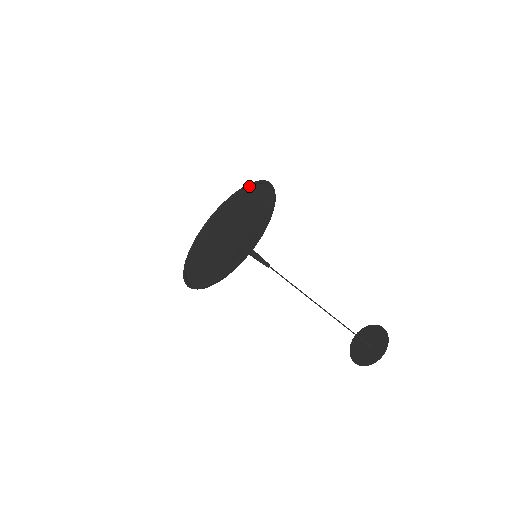
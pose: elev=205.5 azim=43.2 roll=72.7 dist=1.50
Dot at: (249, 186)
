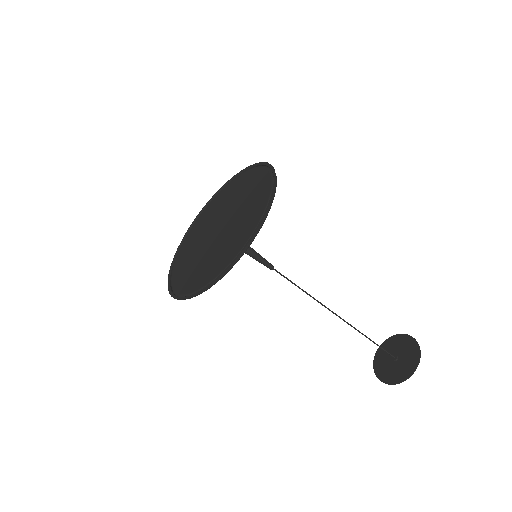
Dot at: (216, 194)
